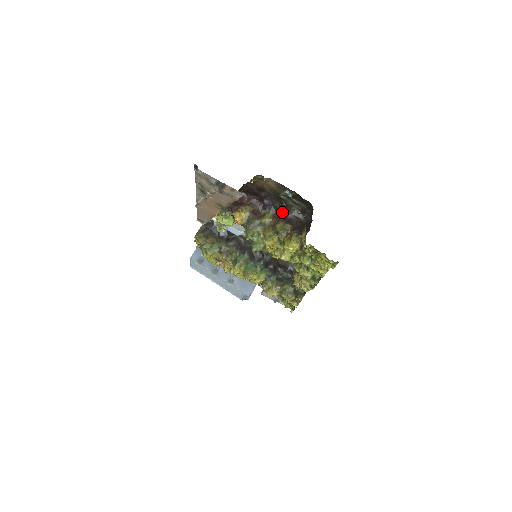
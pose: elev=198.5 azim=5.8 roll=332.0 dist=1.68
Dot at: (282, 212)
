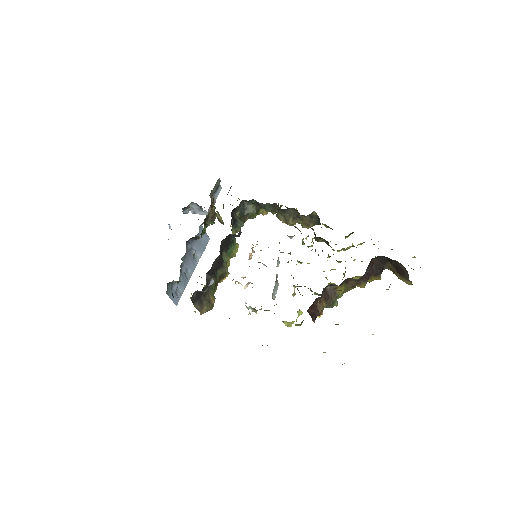
Dot at: (359, 279)
